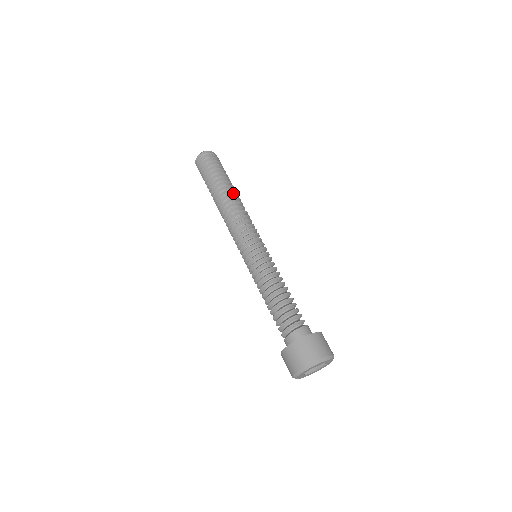
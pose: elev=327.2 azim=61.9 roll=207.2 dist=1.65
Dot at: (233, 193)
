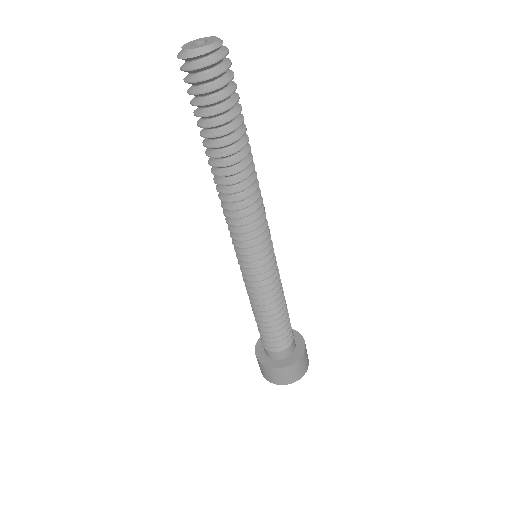
Dot at: (250, 164)
